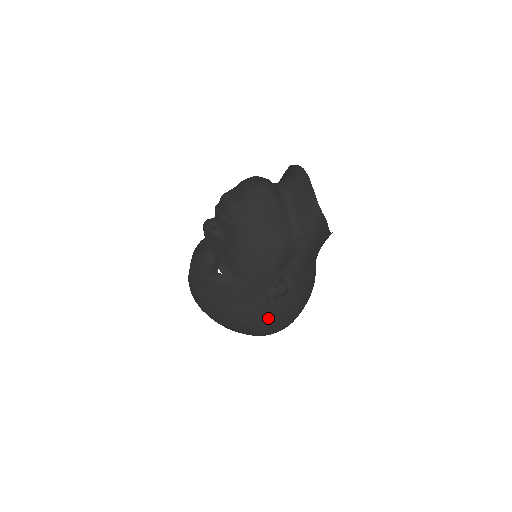
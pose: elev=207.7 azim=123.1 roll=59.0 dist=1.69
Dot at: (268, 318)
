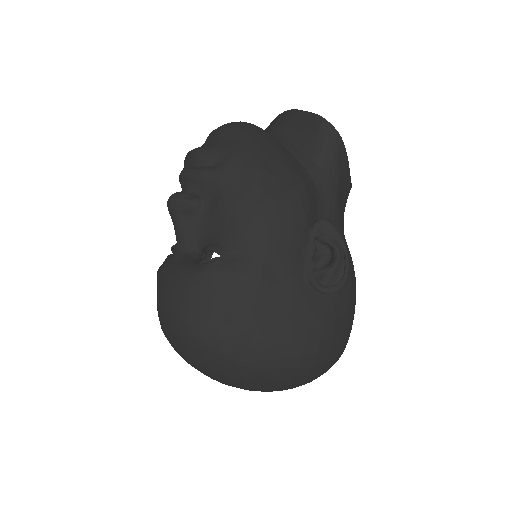
Dot at: (317, 321)
